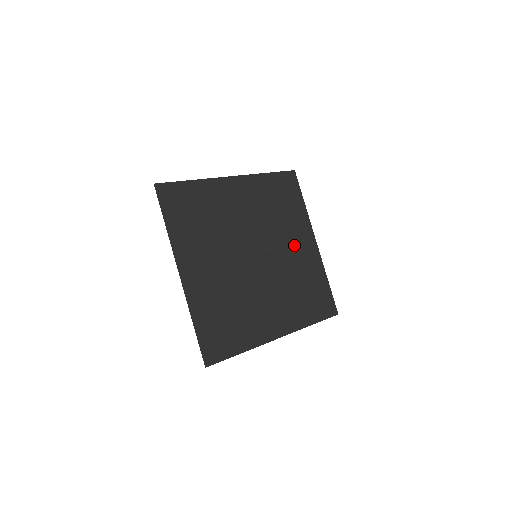
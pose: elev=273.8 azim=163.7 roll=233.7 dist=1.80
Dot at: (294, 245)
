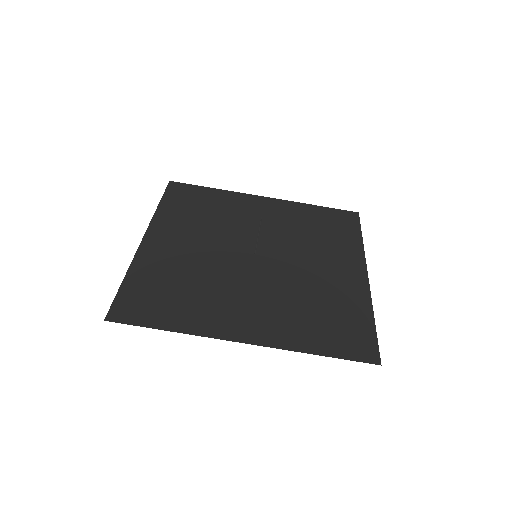
Dot at: (325, 266)
